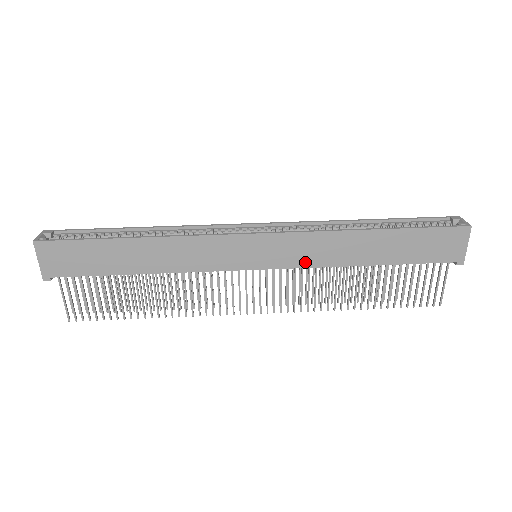
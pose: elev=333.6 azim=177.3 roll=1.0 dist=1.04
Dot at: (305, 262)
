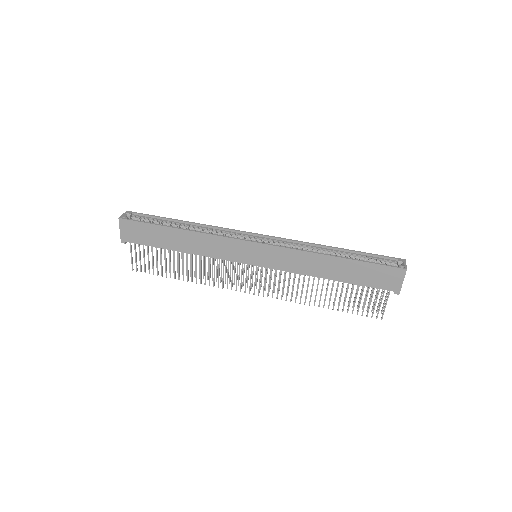
Dot at: (286, 268)
